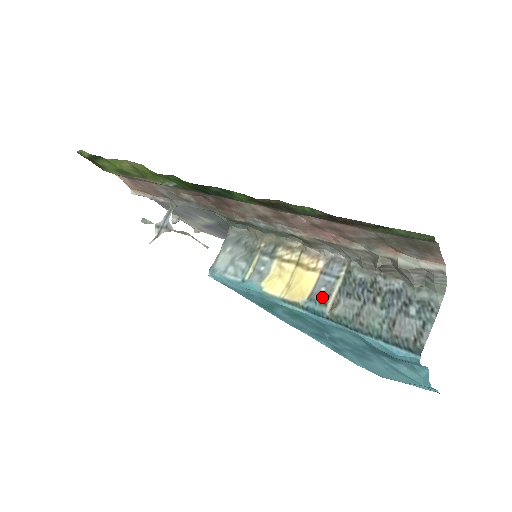
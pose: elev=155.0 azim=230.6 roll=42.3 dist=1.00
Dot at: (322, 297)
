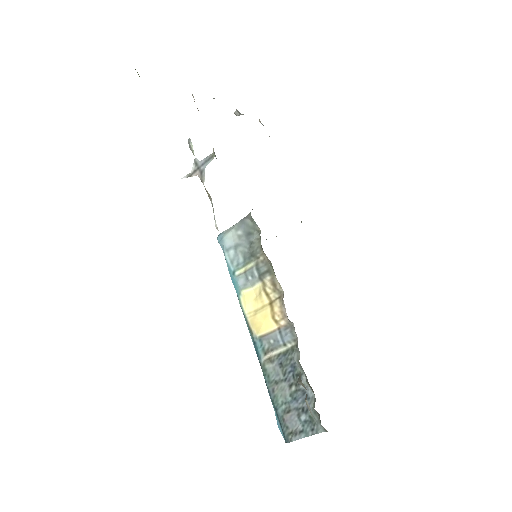
Dot at: (267, 346)
